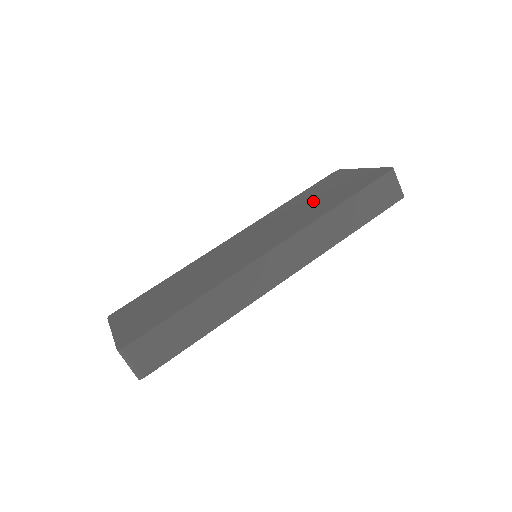
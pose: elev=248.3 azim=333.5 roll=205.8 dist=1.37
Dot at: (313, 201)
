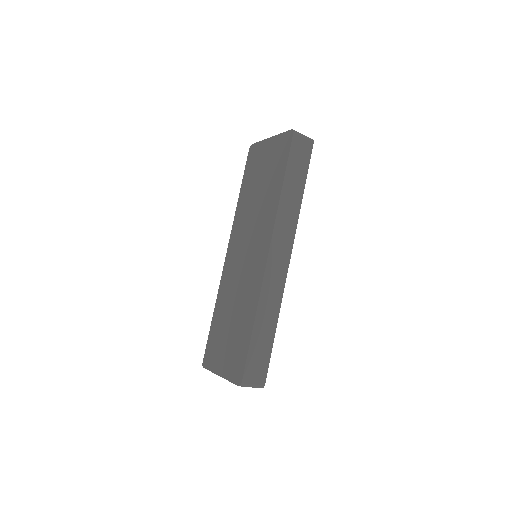
Dot at: (259, 190)
